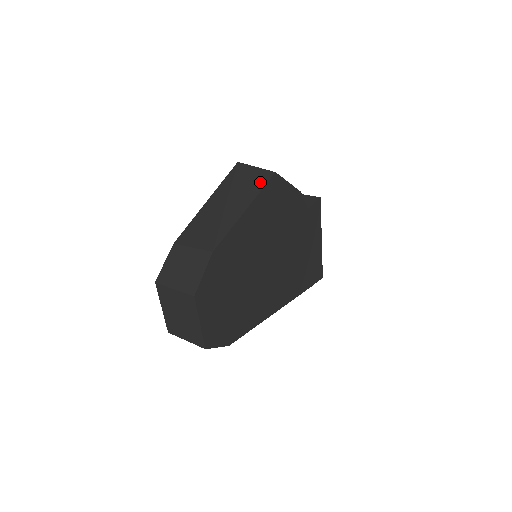
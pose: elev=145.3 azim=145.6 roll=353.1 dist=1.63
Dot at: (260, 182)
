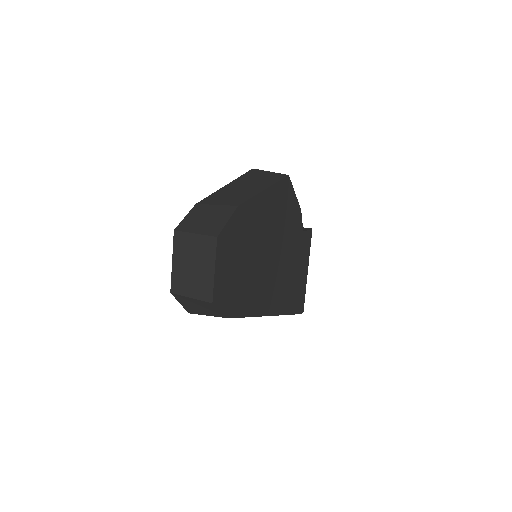
Dot at: (276, 178)
